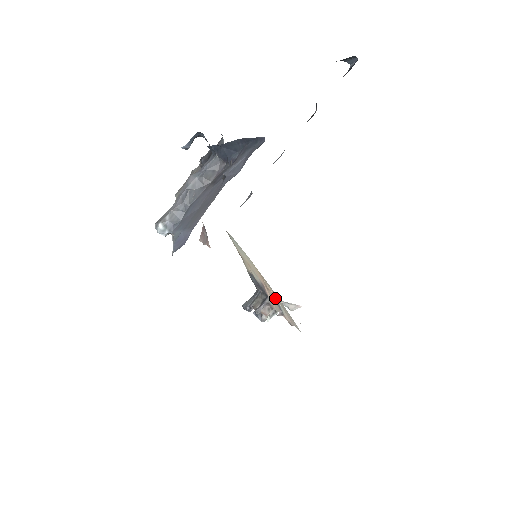
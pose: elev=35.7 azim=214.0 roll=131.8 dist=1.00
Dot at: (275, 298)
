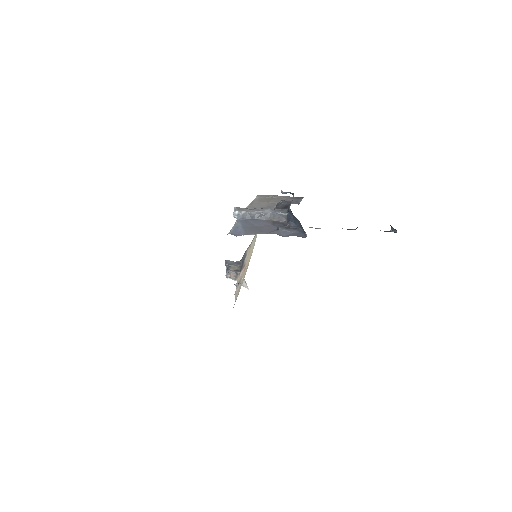
Dot at: (242, 278)
